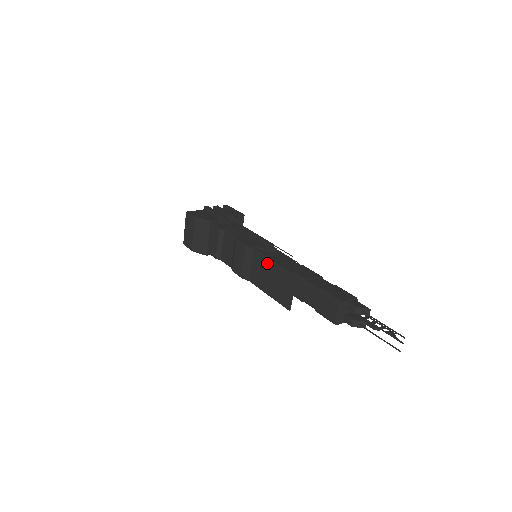
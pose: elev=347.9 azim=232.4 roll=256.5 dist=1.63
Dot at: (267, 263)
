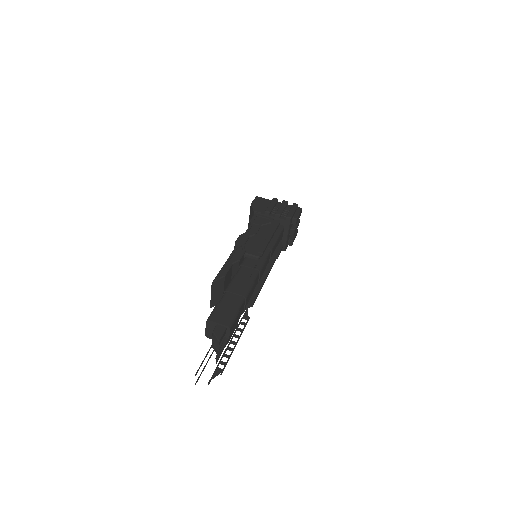
Dot at: occluded
